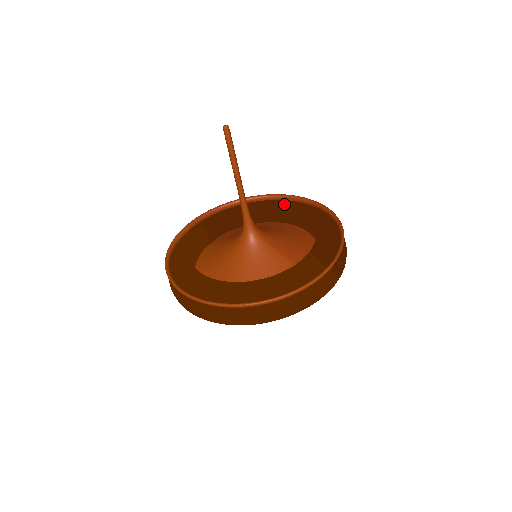
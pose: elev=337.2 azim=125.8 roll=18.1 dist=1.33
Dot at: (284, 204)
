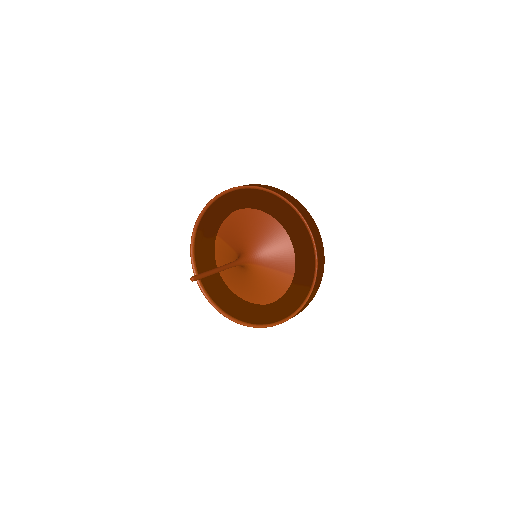
Dot at: (262, 210)
